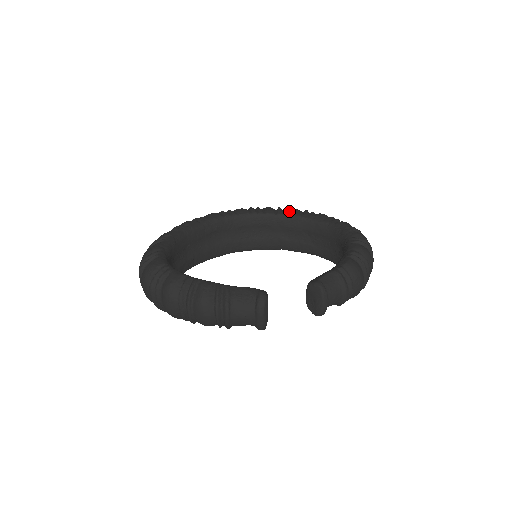
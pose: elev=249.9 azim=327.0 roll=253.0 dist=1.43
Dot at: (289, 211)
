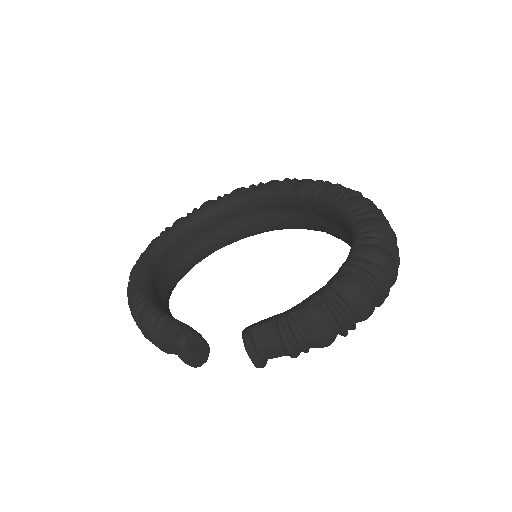
Dot at: (322, 189)
